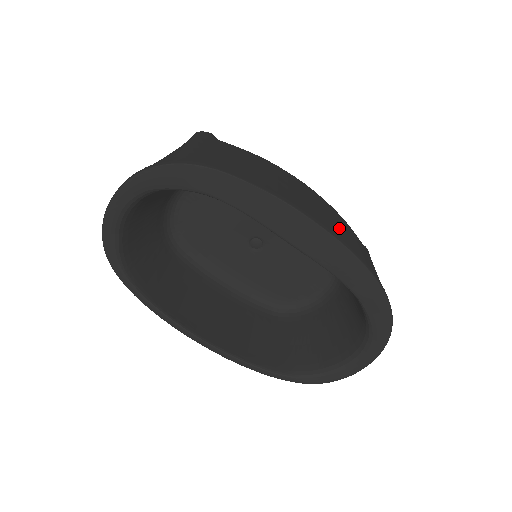
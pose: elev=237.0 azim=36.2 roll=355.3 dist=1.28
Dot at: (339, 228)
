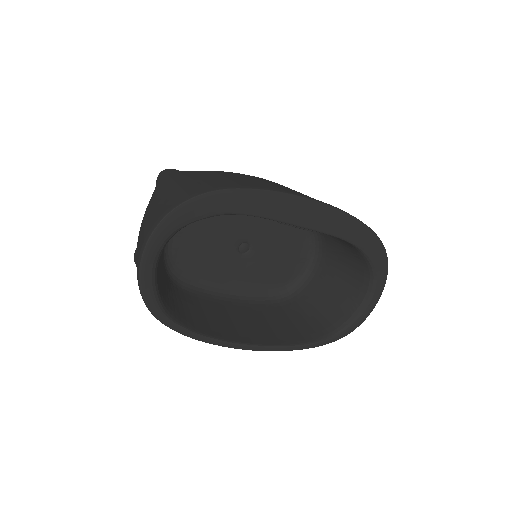
Dot at: occluded
